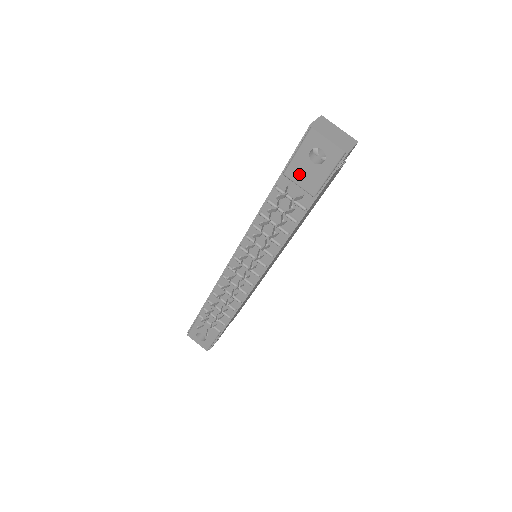
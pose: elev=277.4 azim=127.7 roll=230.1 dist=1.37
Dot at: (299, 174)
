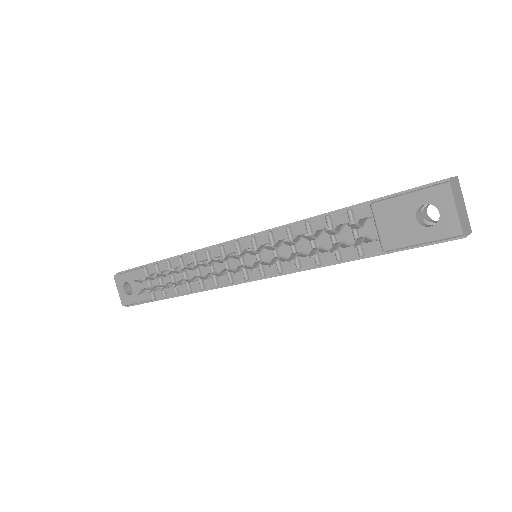
Dot at: (389, 217)
